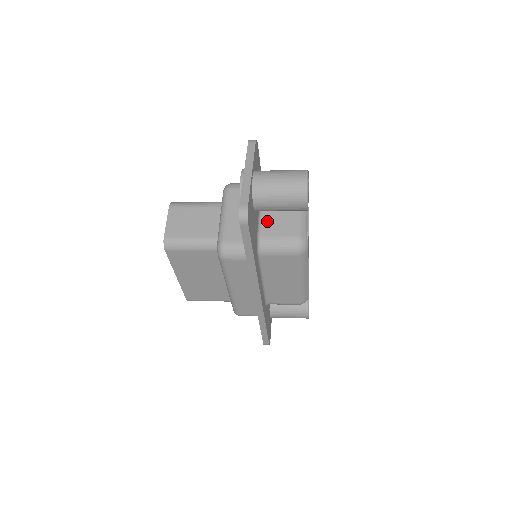
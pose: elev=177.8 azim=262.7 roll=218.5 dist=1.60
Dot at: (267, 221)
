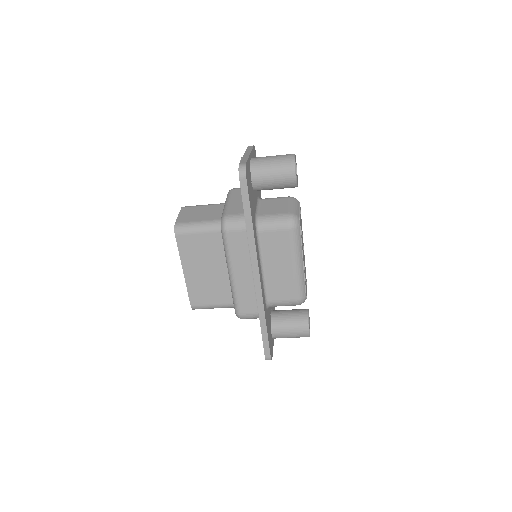
Dot at: (264, 207)
